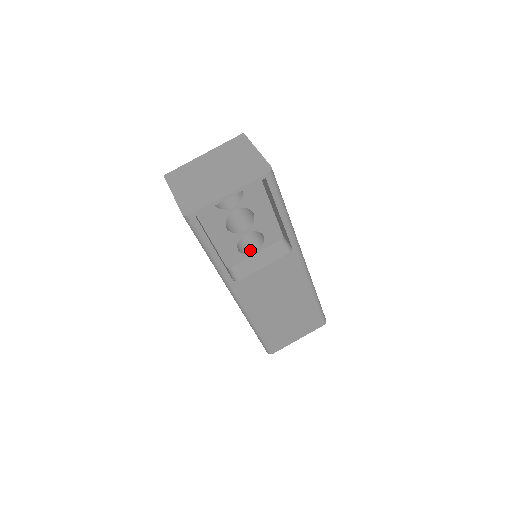
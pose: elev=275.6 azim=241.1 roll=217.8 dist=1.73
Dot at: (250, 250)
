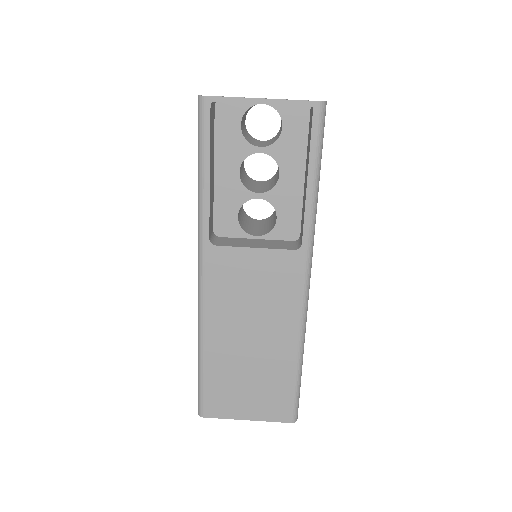
Dot at: (252, 233)
